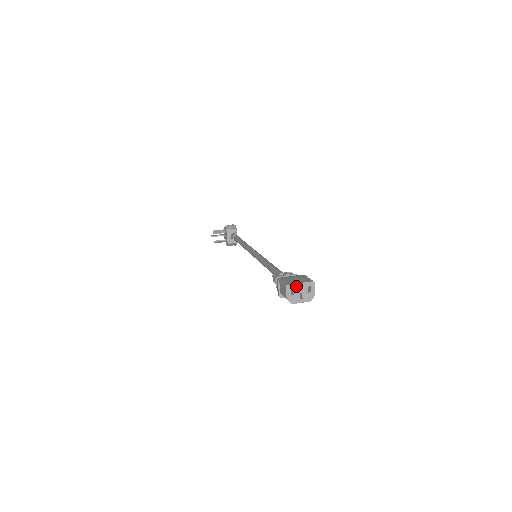
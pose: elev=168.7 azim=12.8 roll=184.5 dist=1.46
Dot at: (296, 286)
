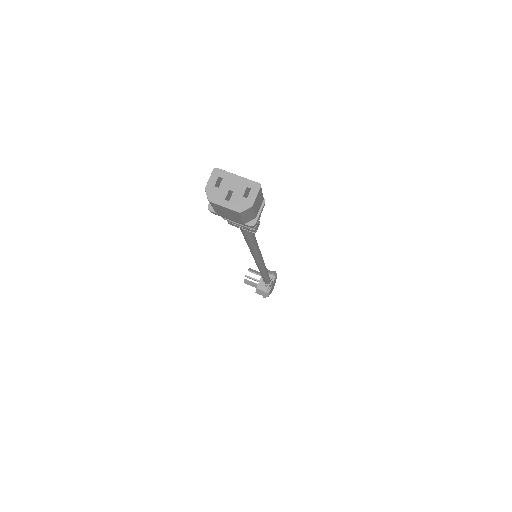
Dot at: (229, 177)
